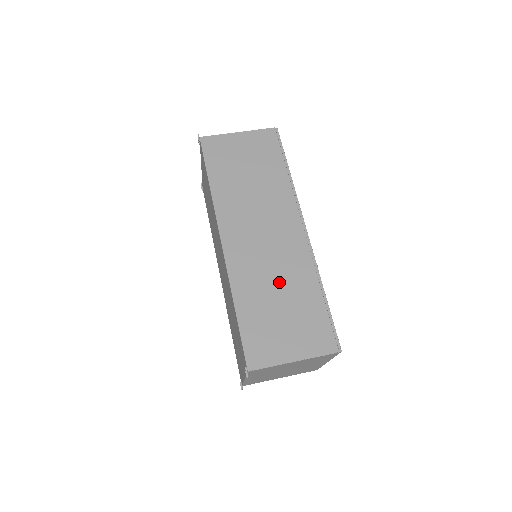
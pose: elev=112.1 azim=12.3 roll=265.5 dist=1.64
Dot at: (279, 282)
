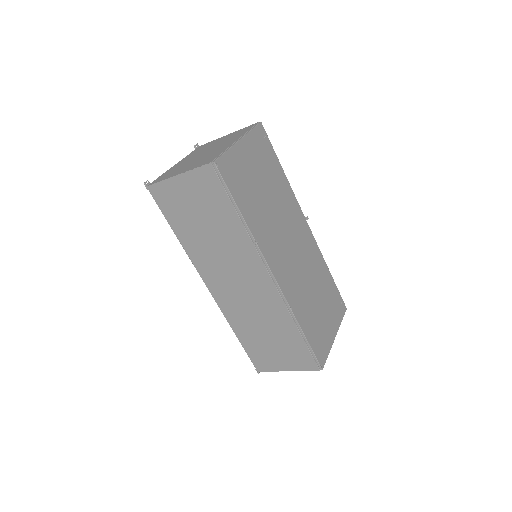
Dot at: (262, 321)
